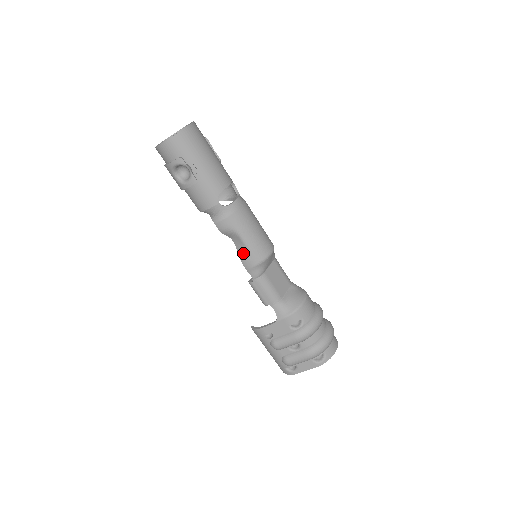
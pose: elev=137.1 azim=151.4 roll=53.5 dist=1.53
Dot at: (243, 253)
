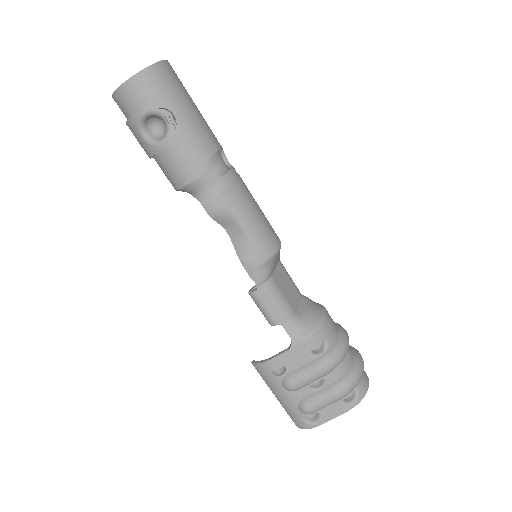
Dot at: (243, 247)
